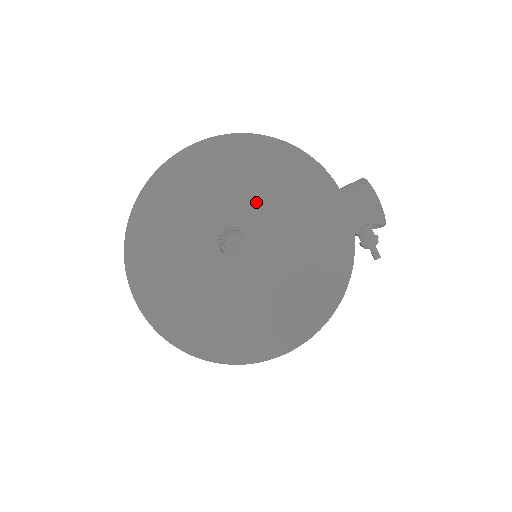
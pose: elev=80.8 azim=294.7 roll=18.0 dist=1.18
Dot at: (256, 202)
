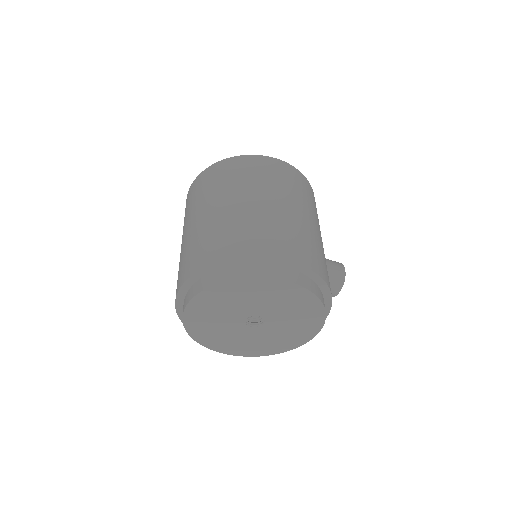
Dot at: (285, 319)
